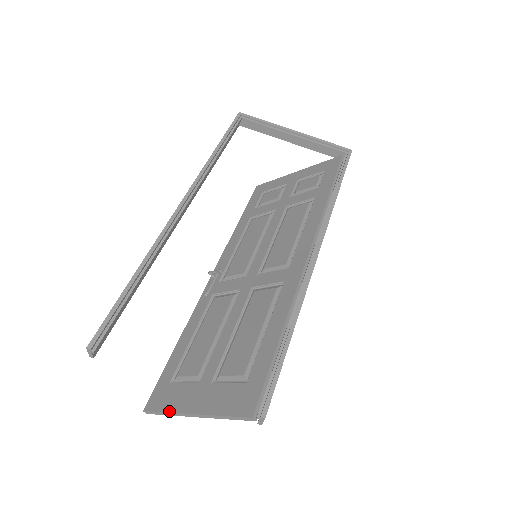
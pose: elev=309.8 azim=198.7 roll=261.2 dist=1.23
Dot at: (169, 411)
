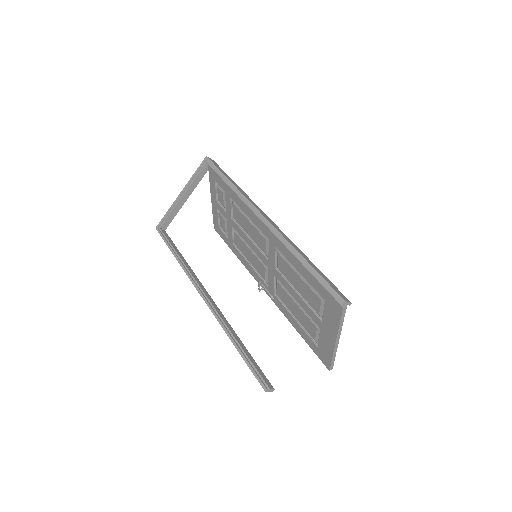
Dot at: (332, 355)
